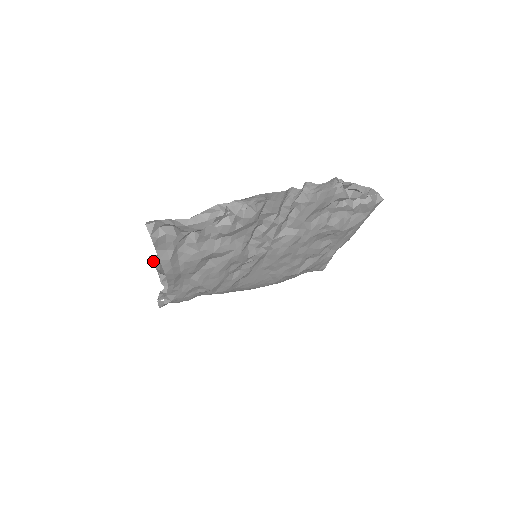
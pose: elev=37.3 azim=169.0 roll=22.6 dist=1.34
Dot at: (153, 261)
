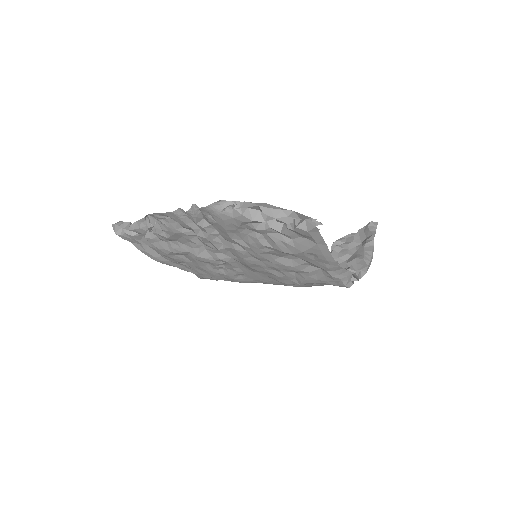
Dot at: occluded
